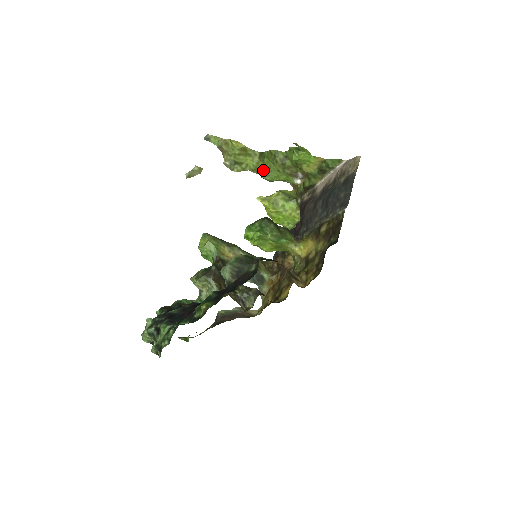
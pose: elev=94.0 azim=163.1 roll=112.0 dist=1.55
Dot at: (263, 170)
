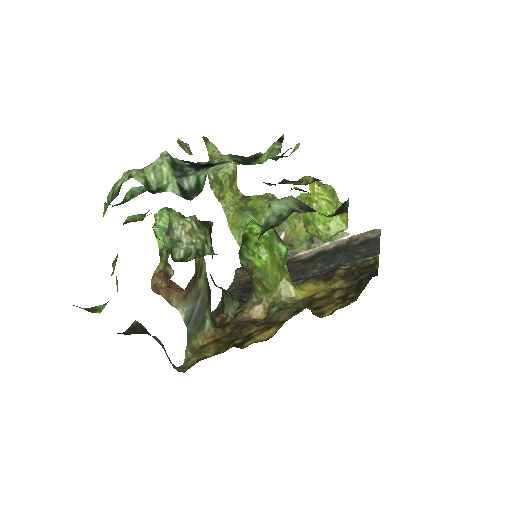
Dot at: (247, 208)
